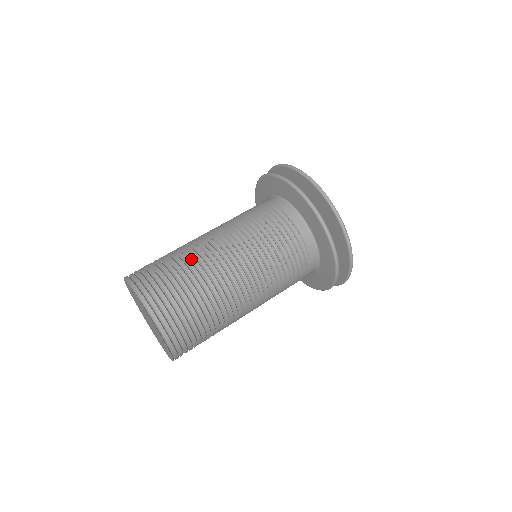
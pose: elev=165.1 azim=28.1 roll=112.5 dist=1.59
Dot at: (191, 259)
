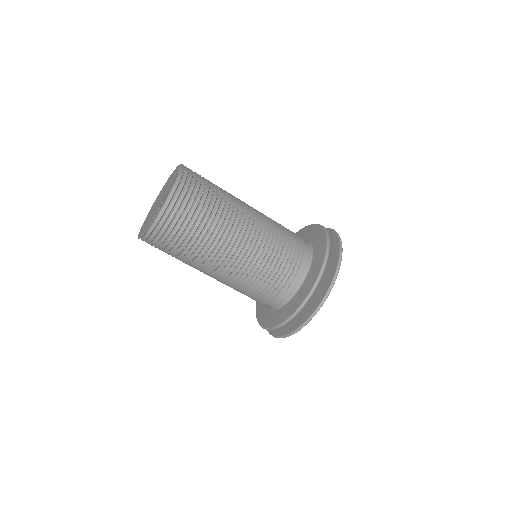
Dot at: (228, 195)
